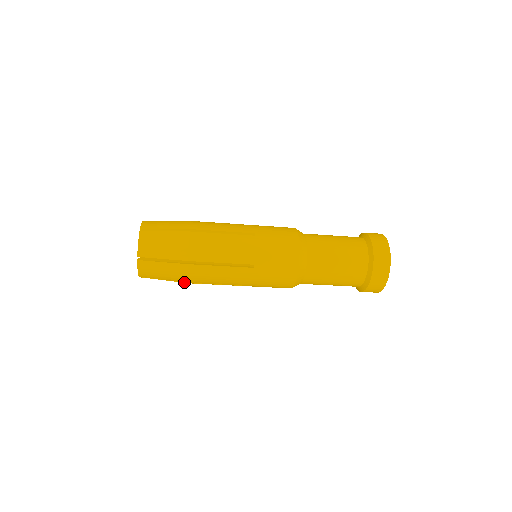
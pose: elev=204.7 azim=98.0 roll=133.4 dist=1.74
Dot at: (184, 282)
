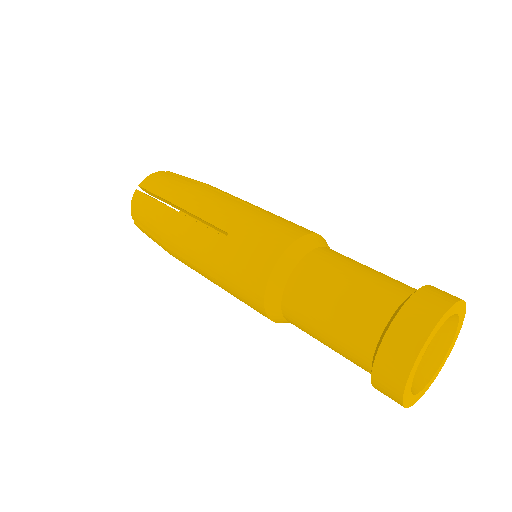
Dot at: occluded
